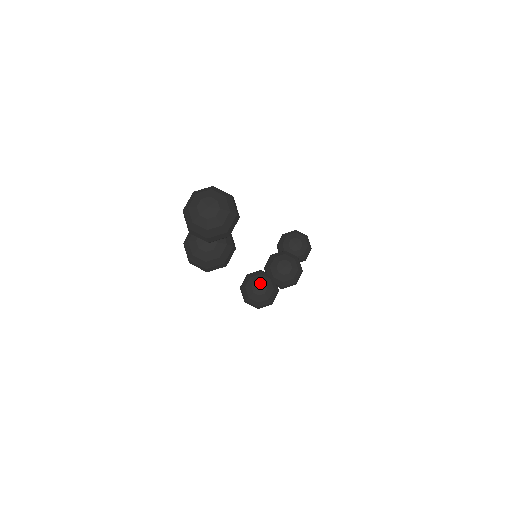
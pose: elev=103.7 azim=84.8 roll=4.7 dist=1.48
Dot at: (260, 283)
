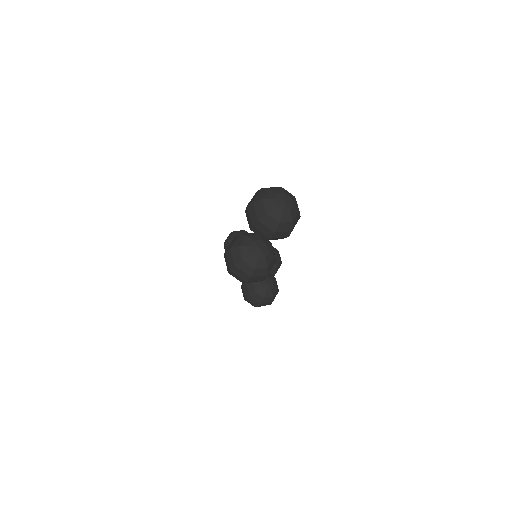
Dot at: (265, 280)
